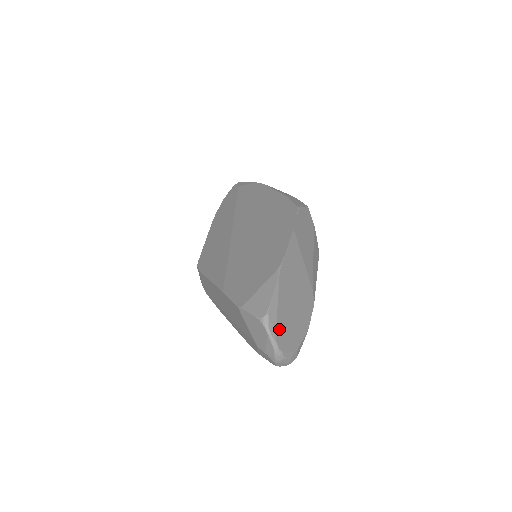
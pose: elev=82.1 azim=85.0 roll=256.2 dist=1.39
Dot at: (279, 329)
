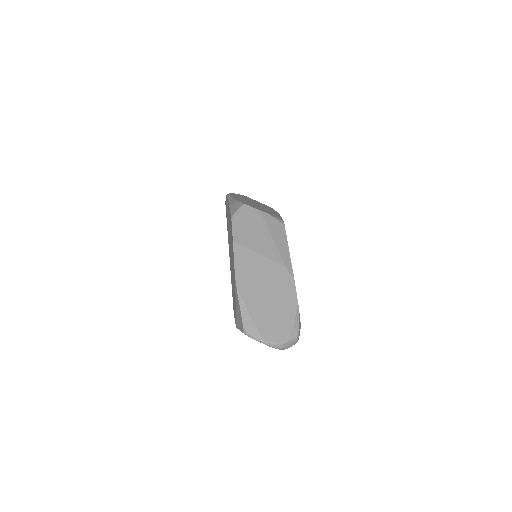
Dot at: (262, 329)
